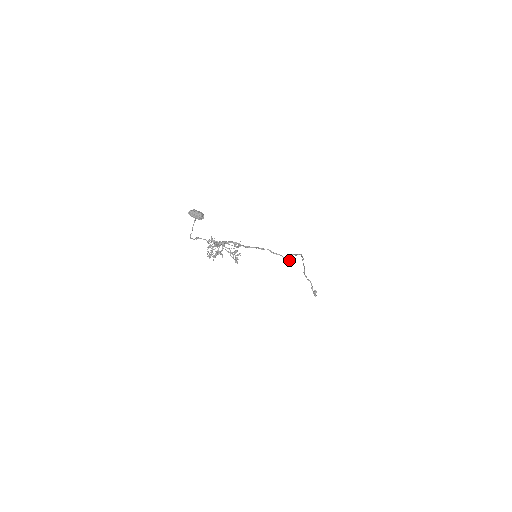
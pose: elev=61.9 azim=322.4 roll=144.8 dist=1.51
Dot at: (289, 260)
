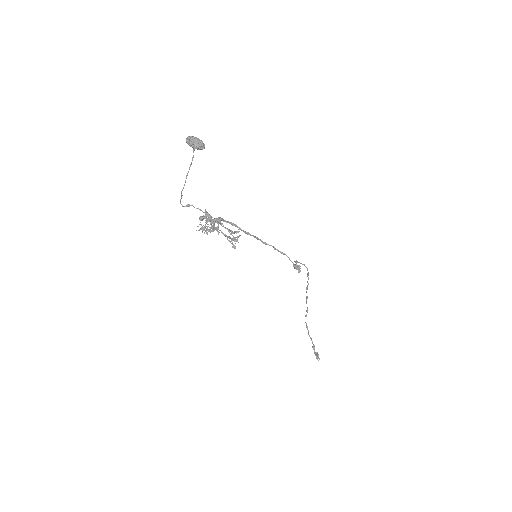
Dot at: (296, 266)
